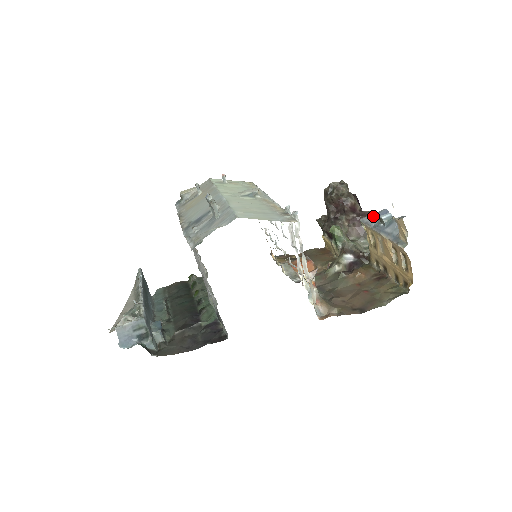
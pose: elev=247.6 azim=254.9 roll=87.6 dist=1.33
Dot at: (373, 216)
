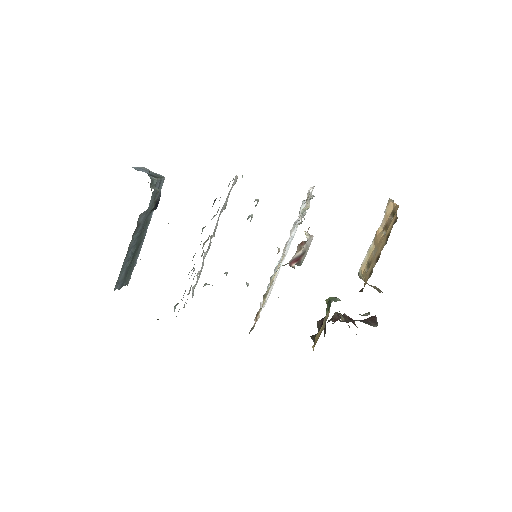
Dot at: occluded
